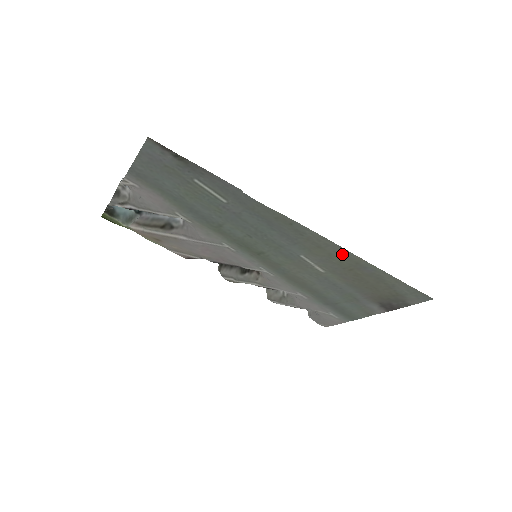
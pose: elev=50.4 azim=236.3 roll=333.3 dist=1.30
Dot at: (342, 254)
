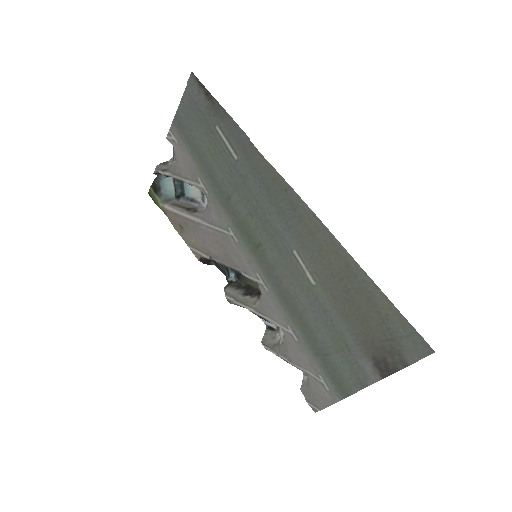
Dot at: (332, 247)
